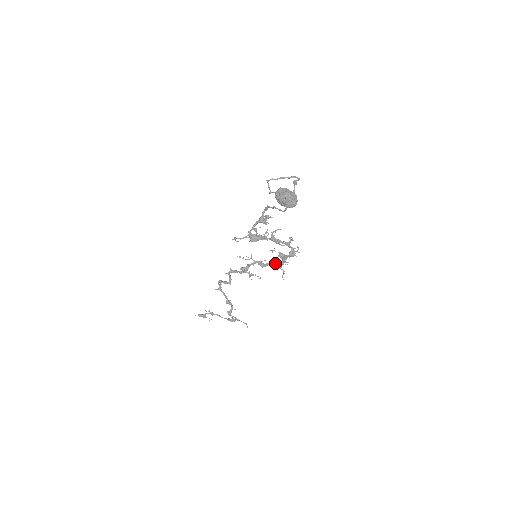
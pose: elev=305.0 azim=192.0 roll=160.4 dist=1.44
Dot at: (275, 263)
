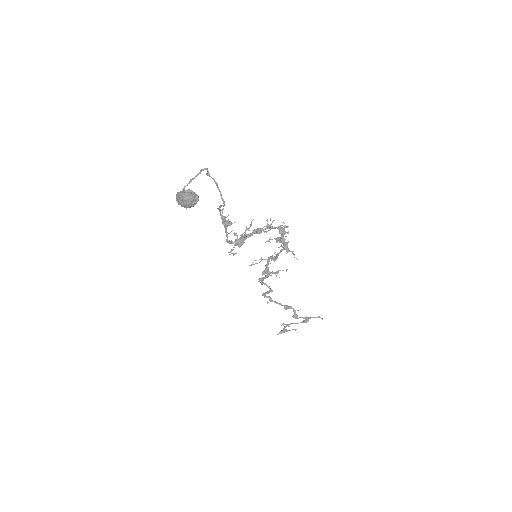
Dot at: (282, 250)
